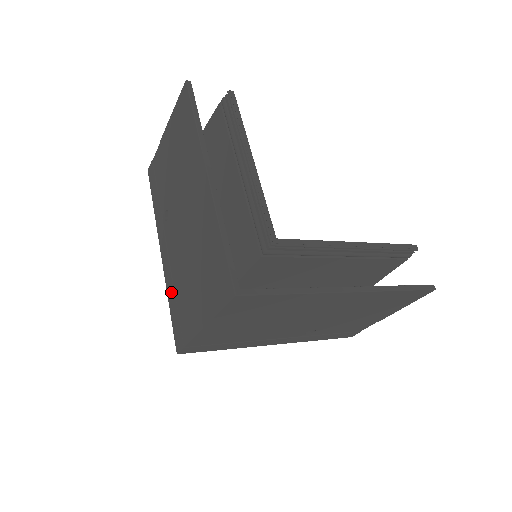
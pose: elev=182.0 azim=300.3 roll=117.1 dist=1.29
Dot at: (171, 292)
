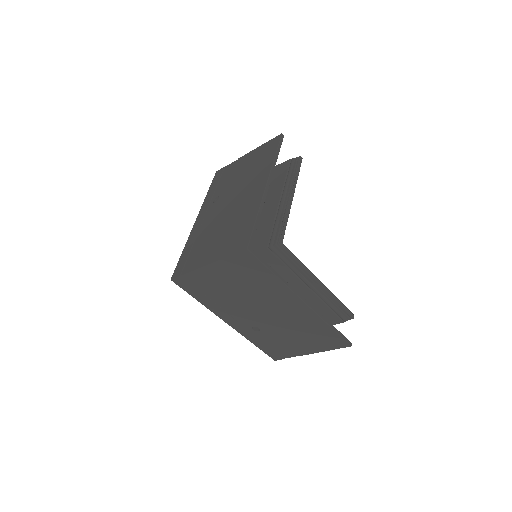
Dot at: (191, 243)
